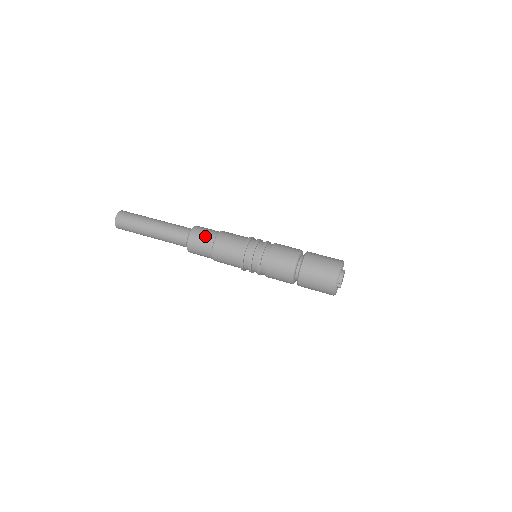
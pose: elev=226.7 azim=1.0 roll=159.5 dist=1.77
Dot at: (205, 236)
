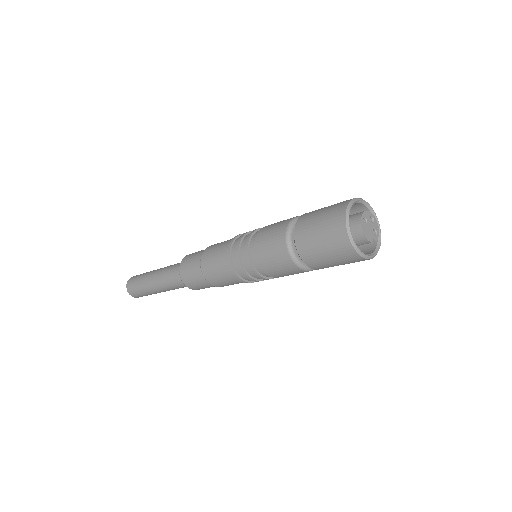
Dot at: (195, 279)
